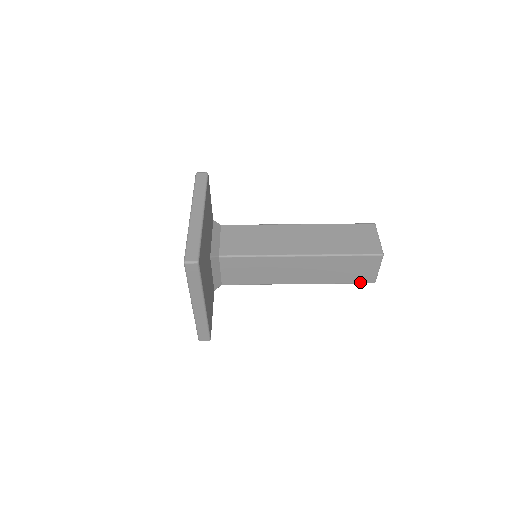
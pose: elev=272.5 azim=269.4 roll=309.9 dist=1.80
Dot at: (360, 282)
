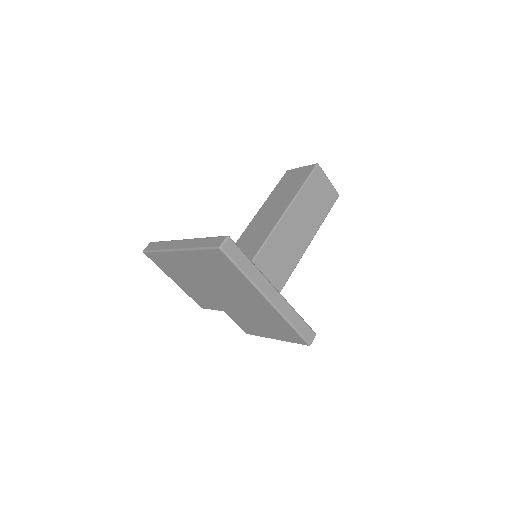
Dot at: (332, 204)
